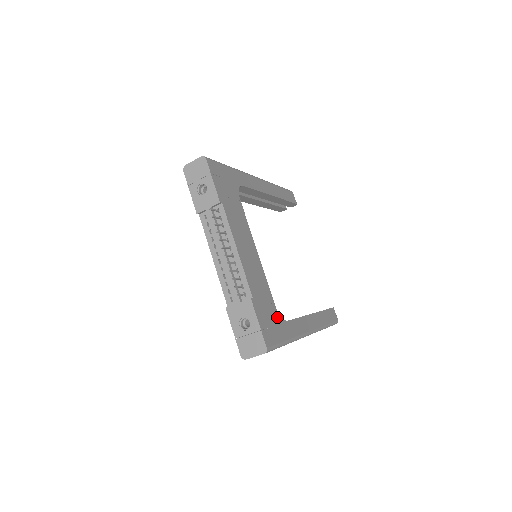
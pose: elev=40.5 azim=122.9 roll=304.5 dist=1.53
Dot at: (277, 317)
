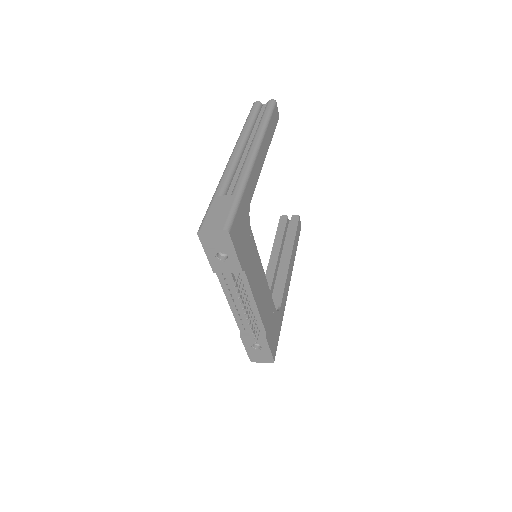
Dot at: (276, 317)
